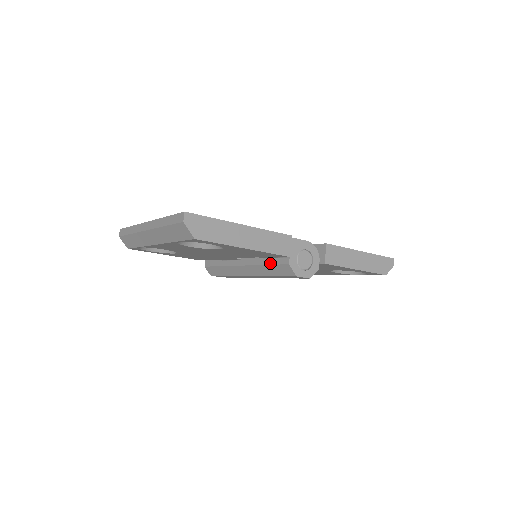
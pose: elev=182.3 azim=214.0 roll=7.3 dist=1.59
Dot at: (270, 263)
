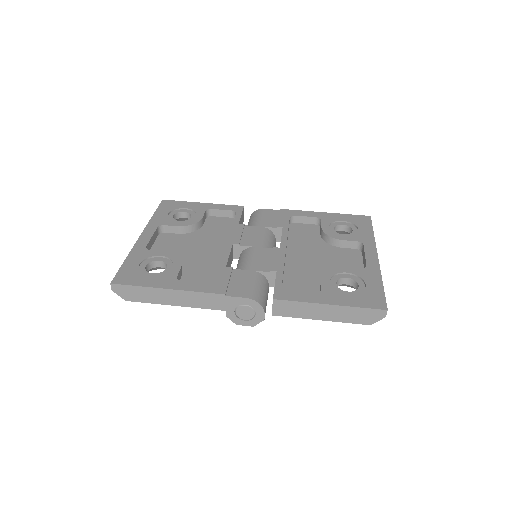
Dot at: occluded
